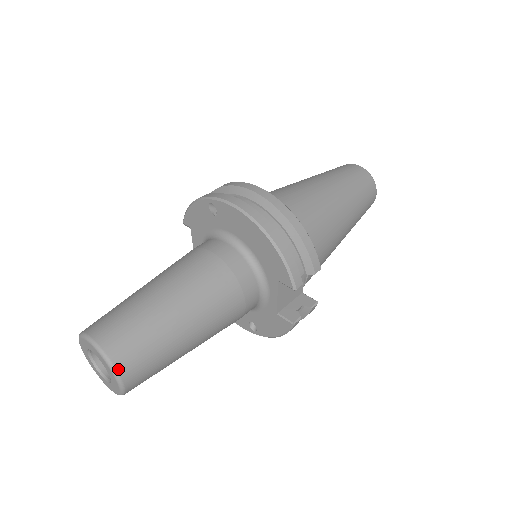
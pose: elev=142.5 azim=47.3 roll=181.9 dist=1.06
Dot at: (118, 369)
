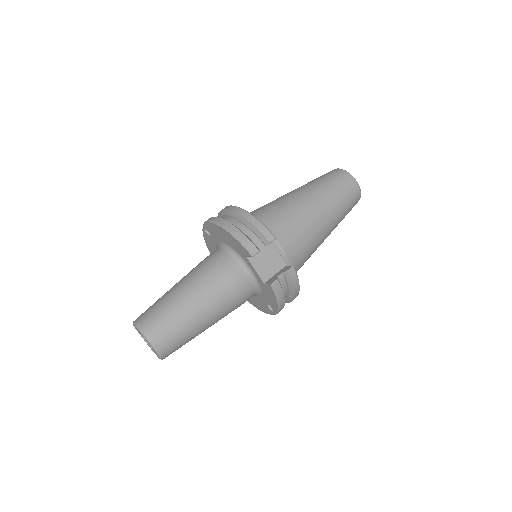
Dot at: (146, 333)
